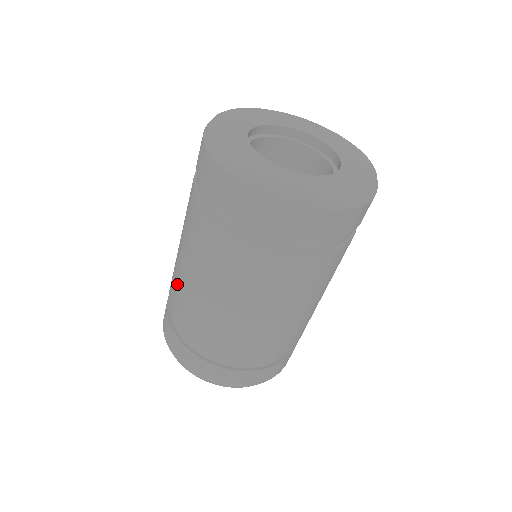
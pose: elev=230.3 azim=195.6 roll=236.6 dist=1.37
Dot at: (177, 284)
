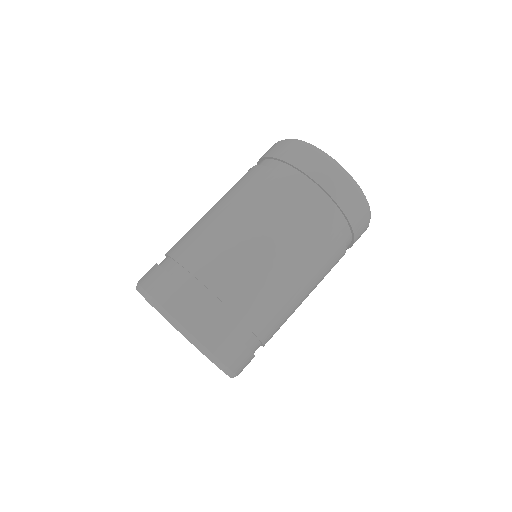
Dot at: occluded
